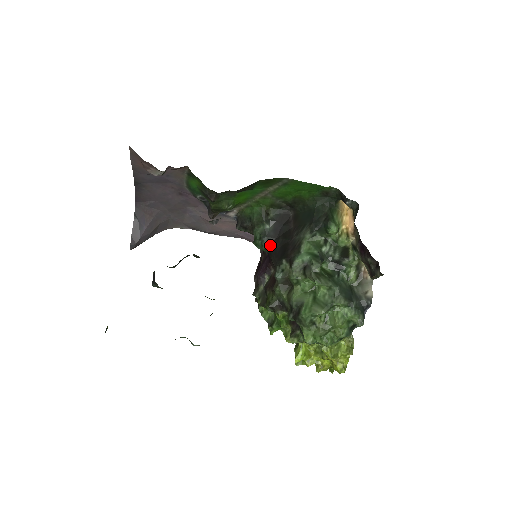
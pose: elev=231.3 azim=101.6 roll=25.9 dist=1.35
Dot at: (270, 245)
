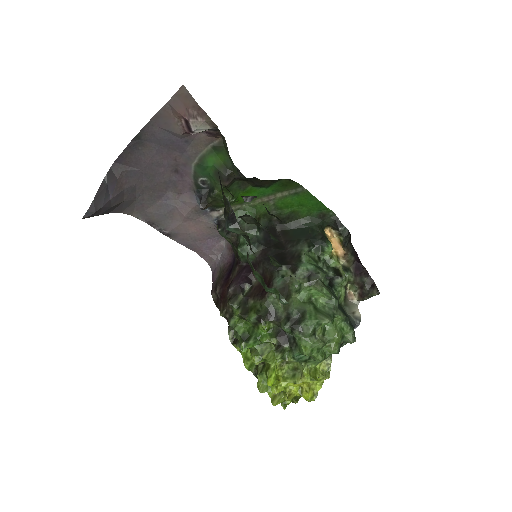
Dot at: (261, 252)
